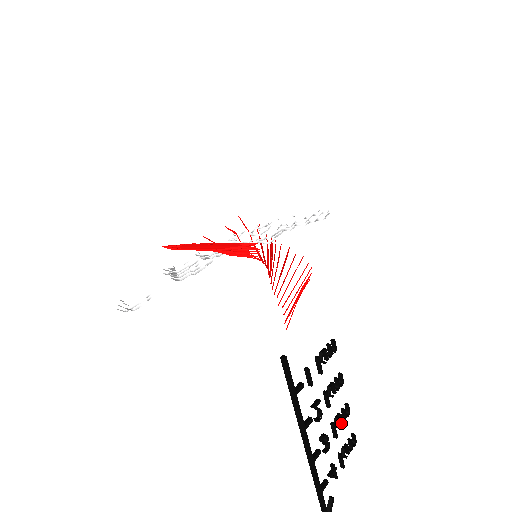
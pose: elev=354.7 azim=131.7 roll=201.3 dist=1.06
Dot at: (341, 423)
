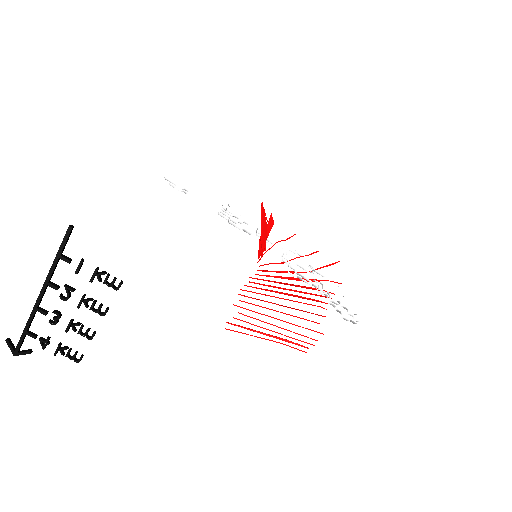
Dot at: (78, 331)
